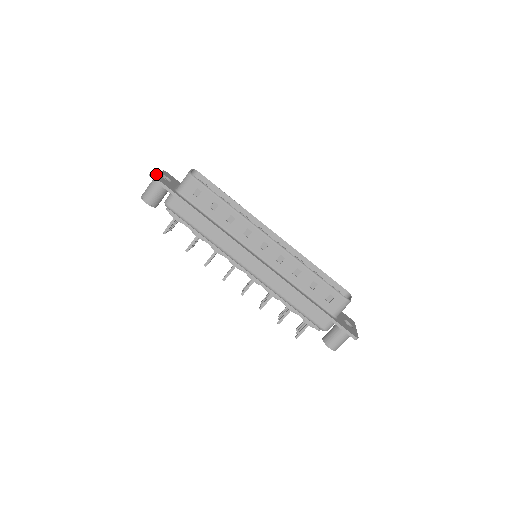
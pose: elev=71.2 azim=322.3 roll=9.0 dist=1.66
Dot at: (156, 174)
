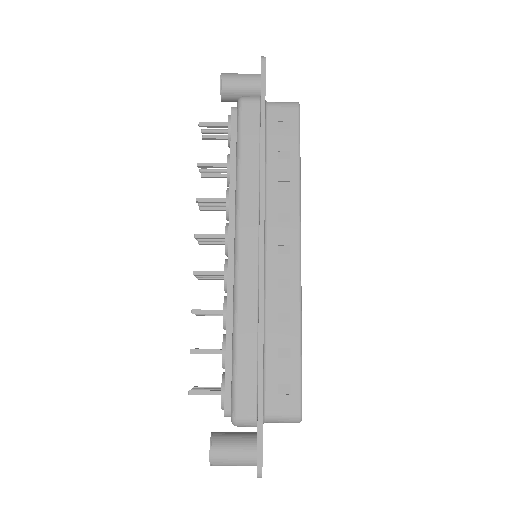
Dot at: occluded
